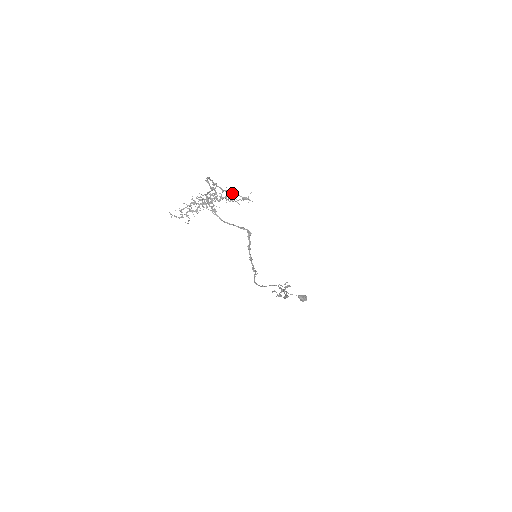
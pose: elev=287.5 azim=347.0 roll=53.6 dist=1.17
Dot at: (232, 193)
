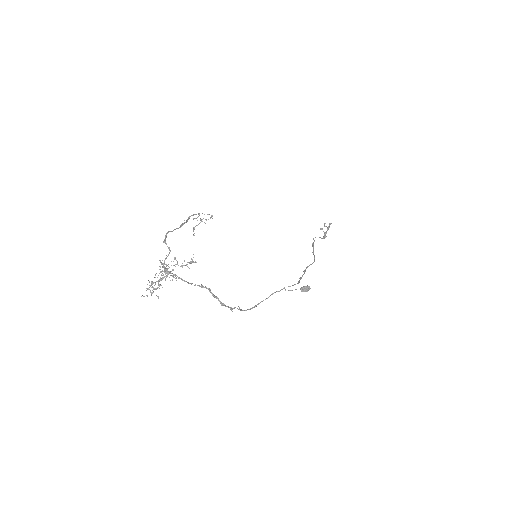
Dot at: (207, 214)
